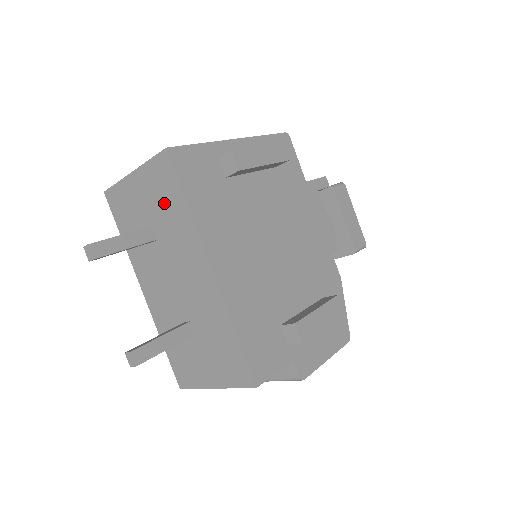
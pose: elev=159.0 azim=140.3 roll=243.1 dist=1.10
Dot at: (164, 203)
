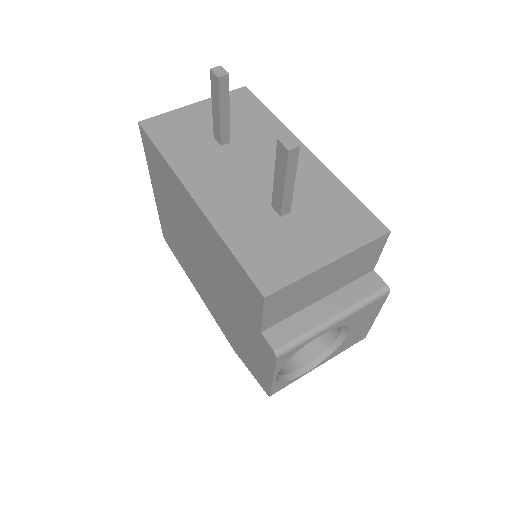
Dot at: (241, 116)
